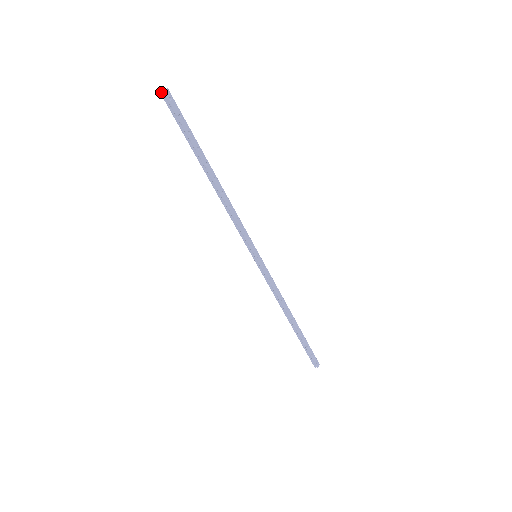
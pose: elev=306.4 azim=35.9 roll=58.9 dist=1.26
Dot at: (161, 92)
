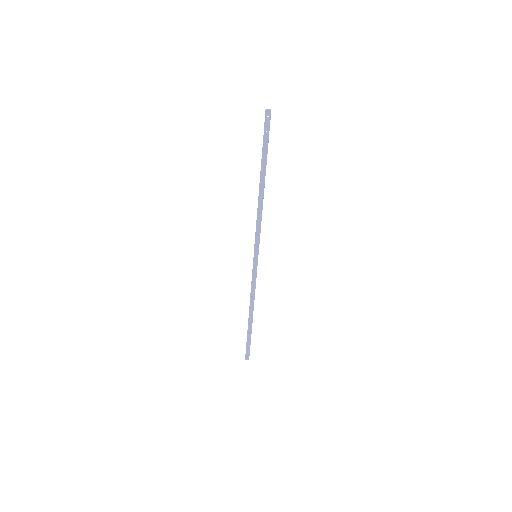
Dot at: (266, 109)
